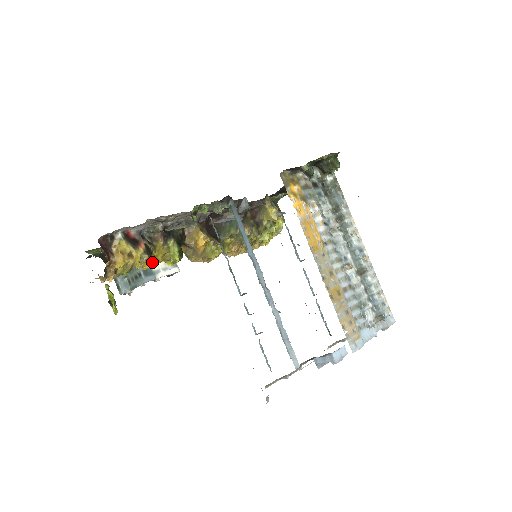
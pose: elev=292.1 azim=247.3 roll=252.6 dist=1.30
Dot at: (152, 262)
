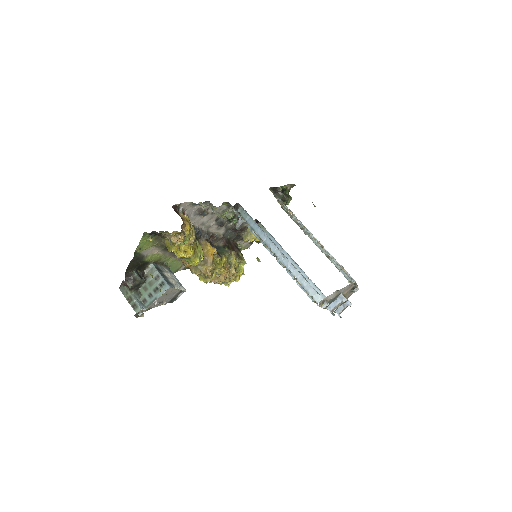
Dot at: (191, 250)
